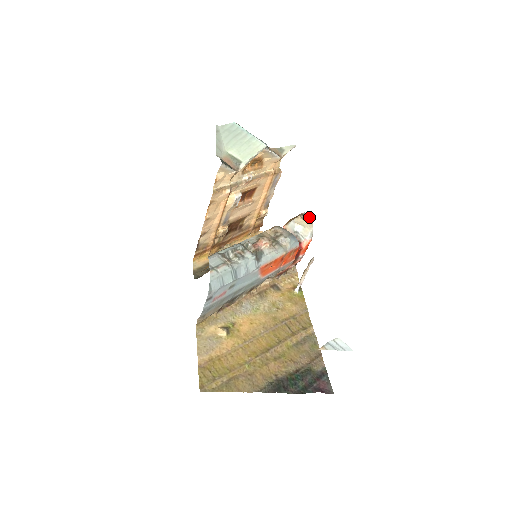
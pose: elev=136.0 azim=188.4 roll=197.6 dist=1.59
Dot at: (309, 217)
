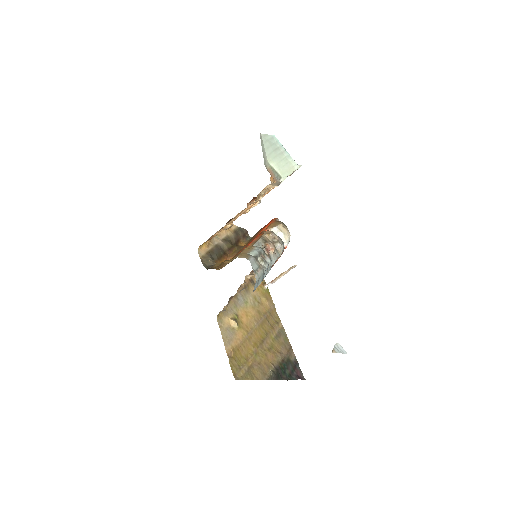
Dot at: occluded
